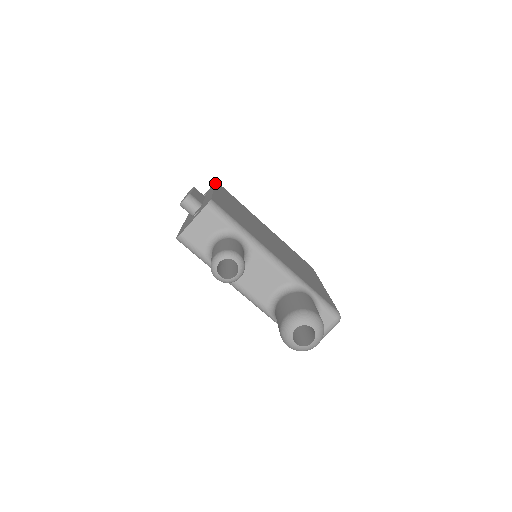
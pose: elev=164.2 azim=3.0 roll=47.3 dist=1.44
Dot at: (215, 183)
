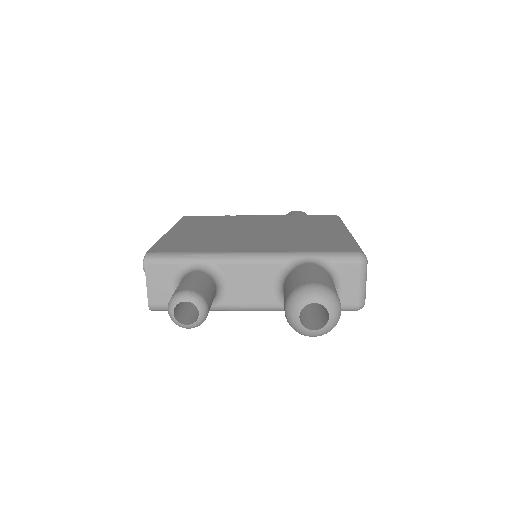
Dot at: (179, 220)
